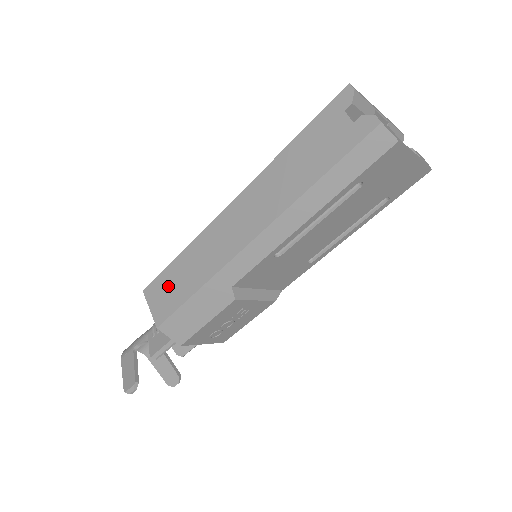
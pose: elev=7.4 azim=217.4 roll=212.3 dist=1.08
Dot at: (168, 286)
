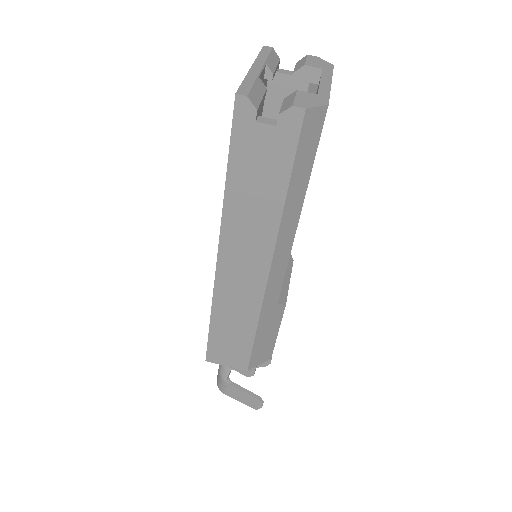
Dot at: (225, 345)
